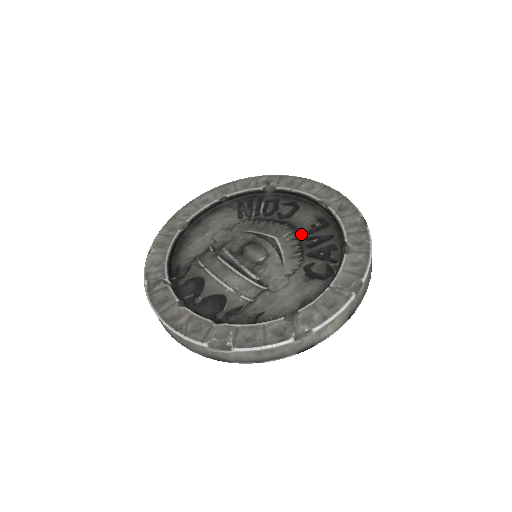
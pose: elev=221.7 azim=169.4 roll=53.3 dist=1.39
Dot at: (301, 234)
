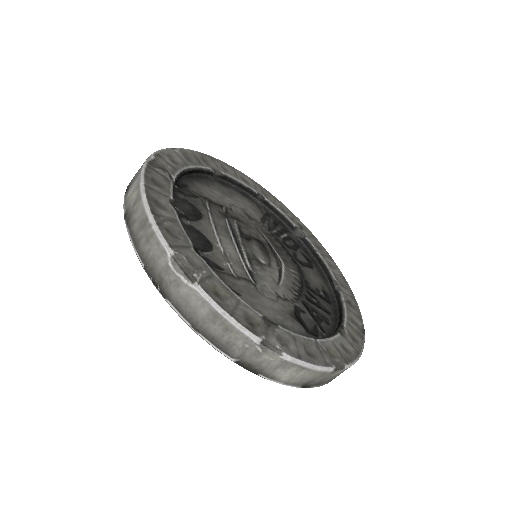
Dot at: (306, 284)
